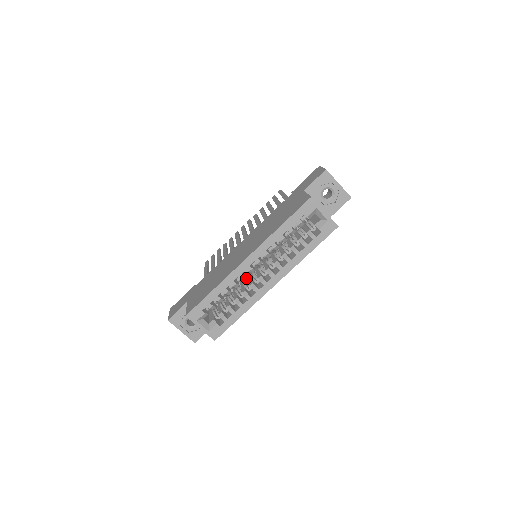
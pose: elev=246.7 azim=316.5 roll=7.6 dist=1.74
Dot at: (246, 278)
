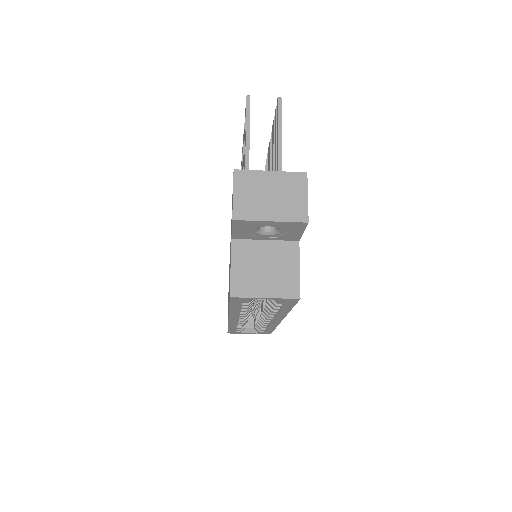
Dot at: occluded
